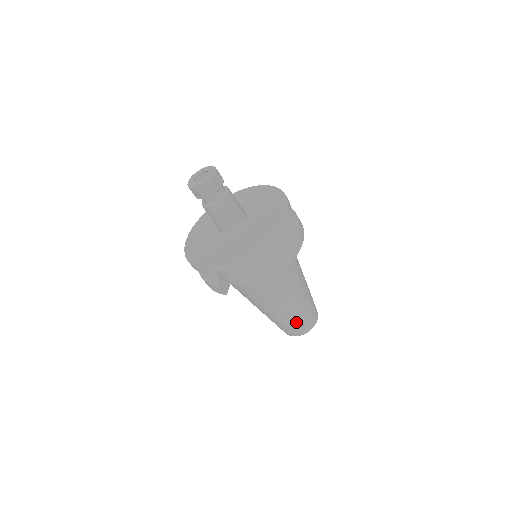
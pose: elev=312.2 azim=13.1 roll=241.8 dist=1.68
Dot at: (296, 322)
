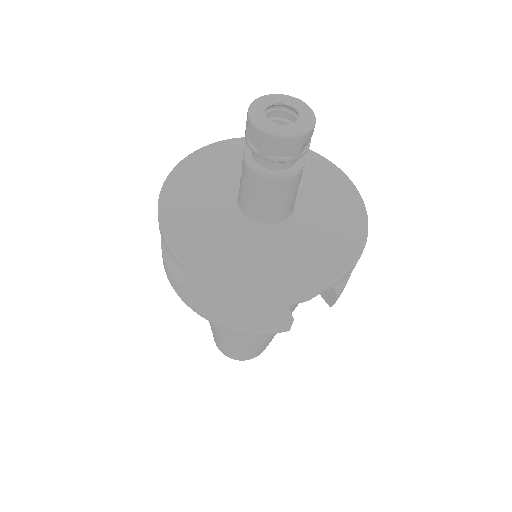
Dot at: occluded
